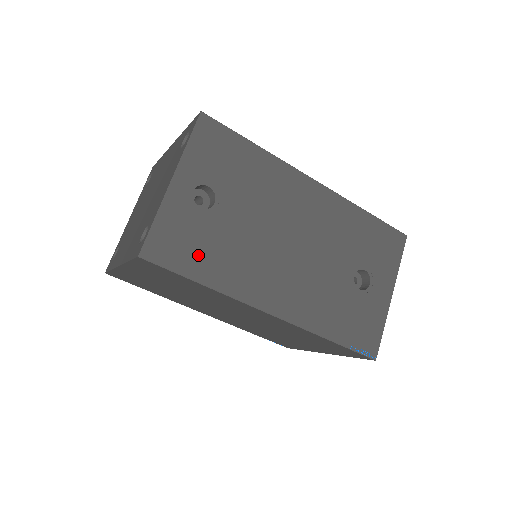
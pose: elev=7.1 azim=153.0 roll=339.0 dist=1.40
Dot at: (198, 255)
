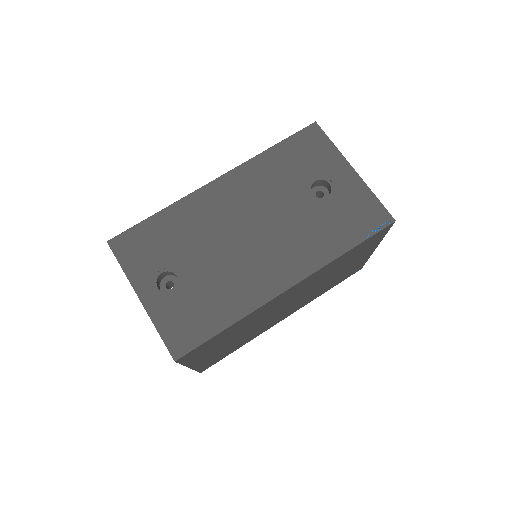
Dot at: (205, 316)
